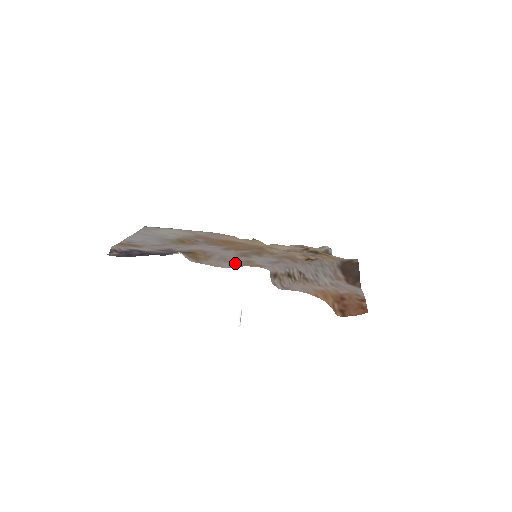
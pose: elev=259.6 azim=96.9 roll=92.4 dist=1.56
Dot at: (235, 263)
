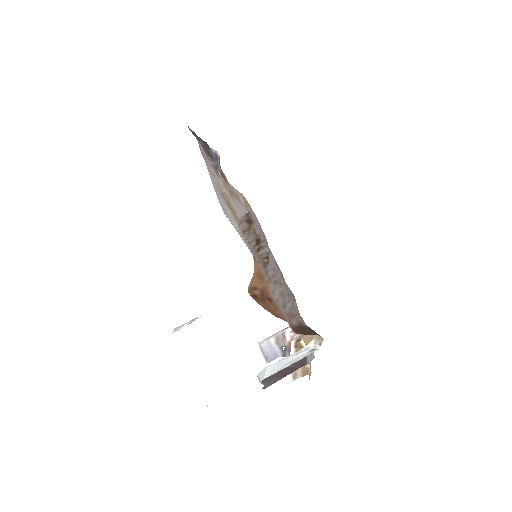
Dot at: (239, 196)
